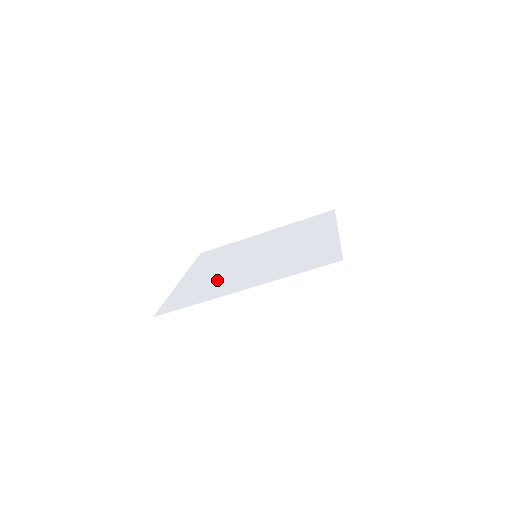
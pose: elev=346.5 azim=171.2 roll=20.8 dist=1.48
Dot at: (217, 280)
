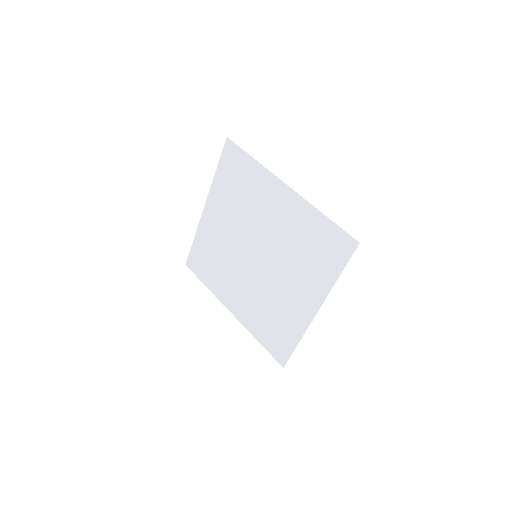
Dot at: (271, 305)
